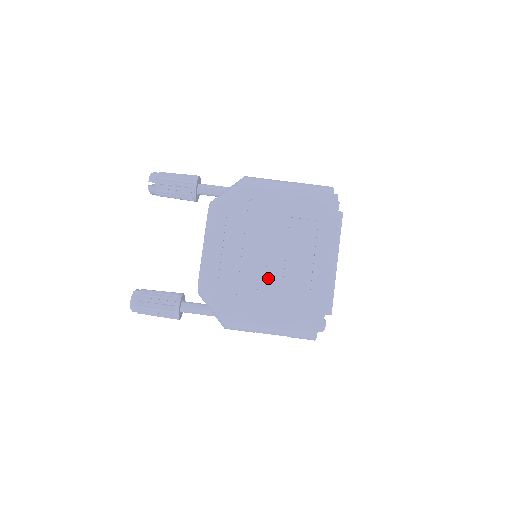
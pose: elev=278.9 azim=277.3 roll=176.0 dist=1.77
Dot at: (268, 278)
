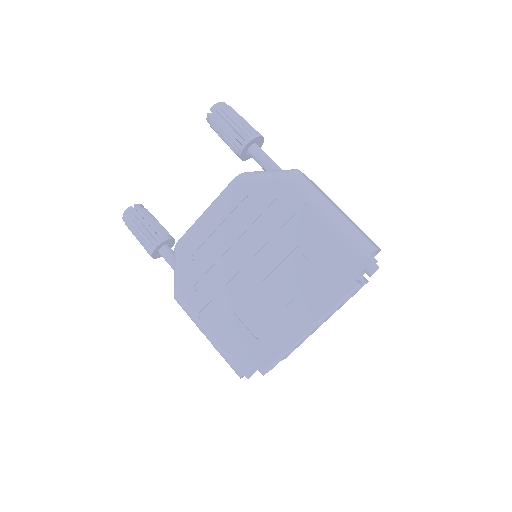
Dot at: (237, 288)
